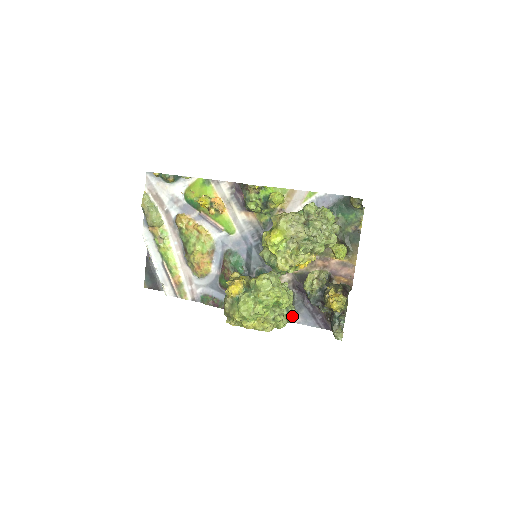
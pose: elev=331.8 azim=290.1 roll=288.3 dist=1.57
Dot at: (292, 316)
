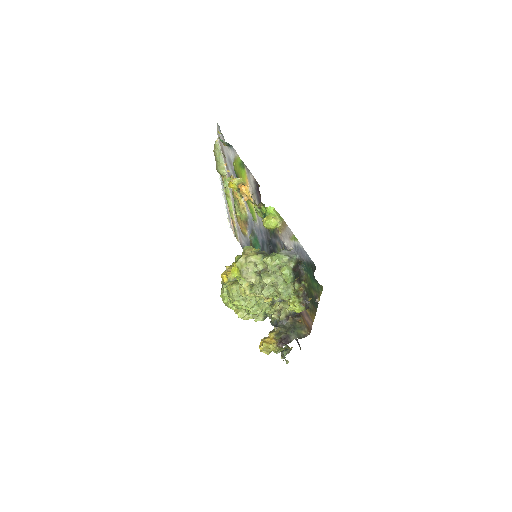
Dot at: occluded
